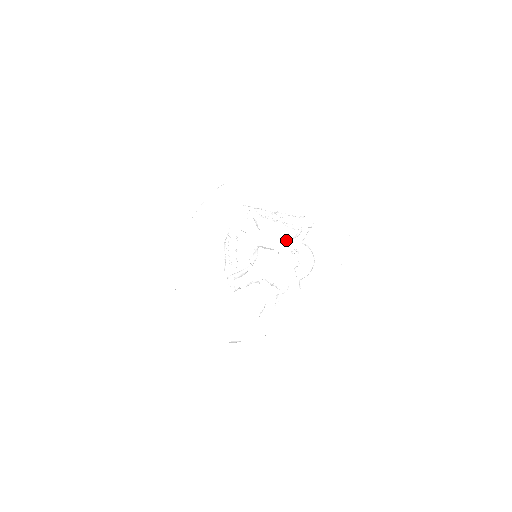
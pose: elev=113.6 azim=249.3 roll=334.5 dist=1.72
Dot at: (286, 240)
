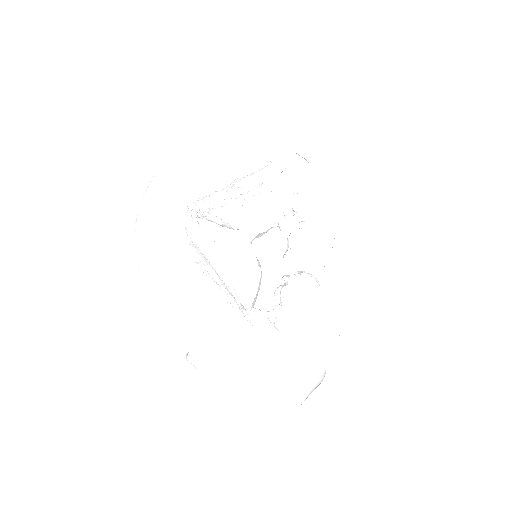
Dot at: occluded
